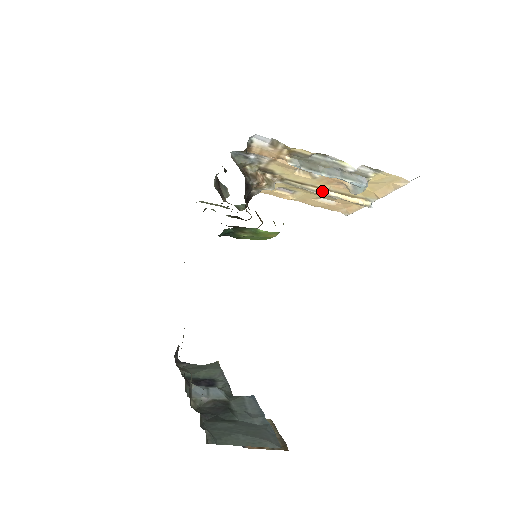
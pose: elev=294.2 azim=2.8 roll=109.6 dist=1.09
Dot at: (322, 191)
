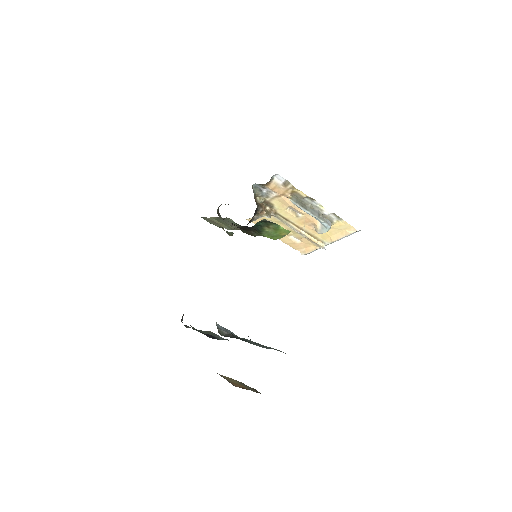
Dot at: (297, 229)
